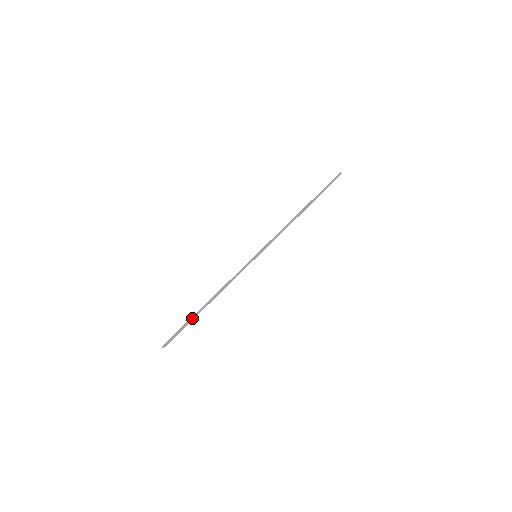
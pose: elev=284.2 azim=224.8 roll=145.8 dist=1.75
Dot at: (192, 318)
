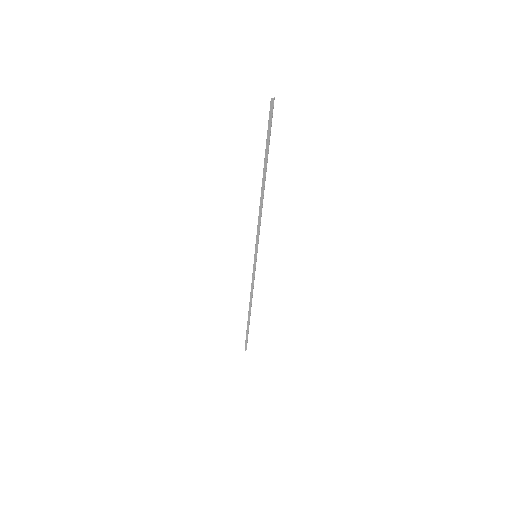
Dot at: occluded
